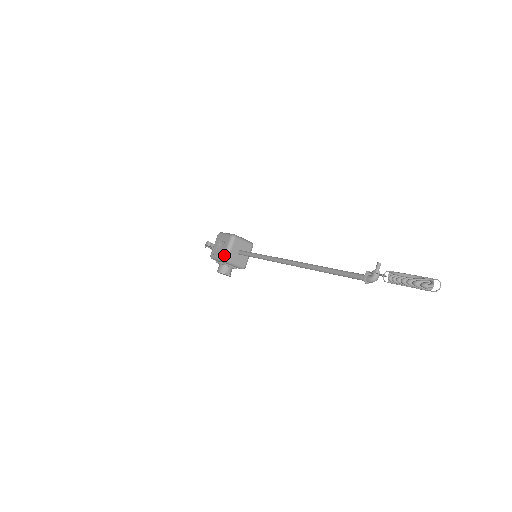
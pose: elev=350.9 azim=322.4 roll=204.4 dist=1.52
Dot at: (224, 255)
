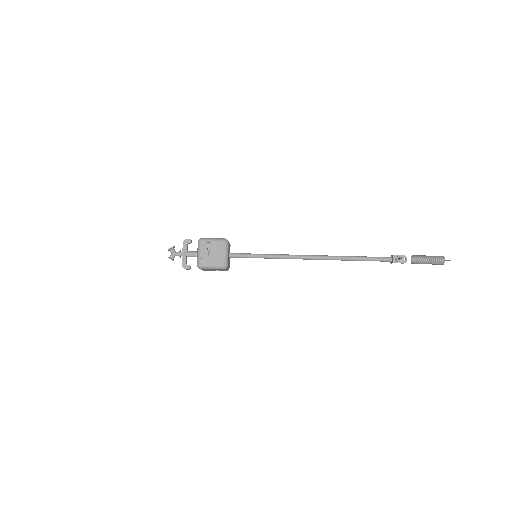
Dot at: occluded
